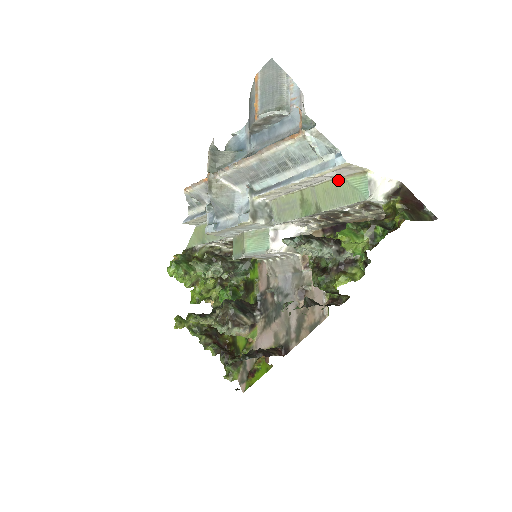
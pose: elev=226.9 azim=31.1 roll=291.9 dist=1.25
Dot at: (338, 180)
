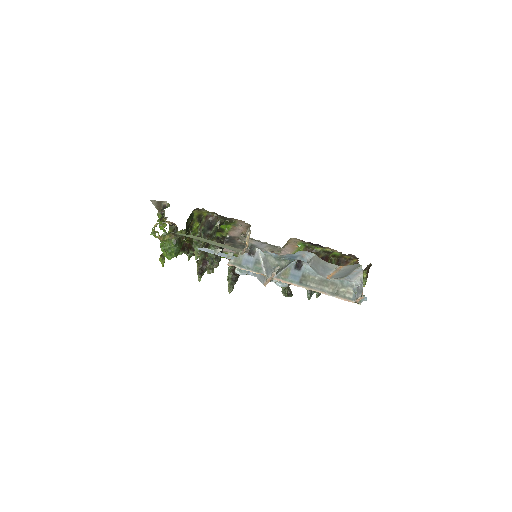
Dot at: occluded
